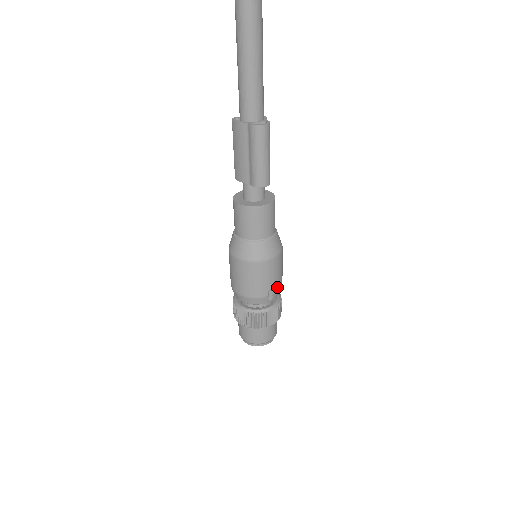
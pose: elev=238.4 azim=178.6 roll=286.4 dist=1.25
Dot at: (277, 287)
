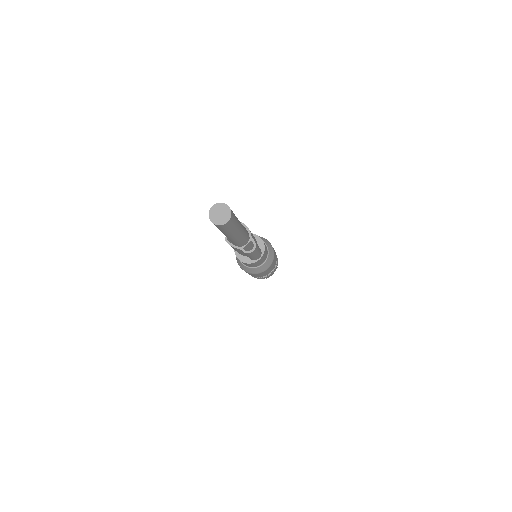
Dot at: occluded
